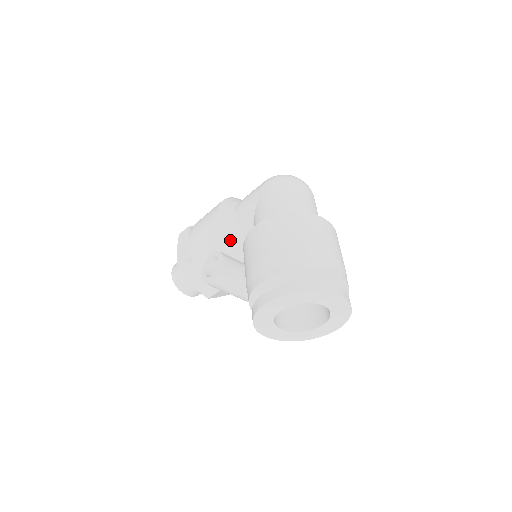
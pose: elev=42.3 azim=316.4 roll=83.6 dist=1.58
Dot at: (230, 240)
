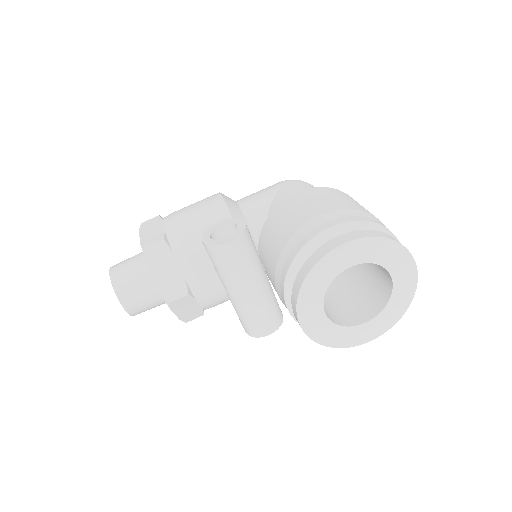
Dot at: occluded
